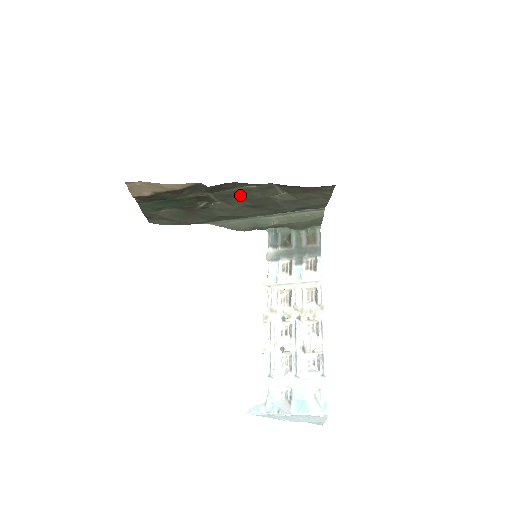
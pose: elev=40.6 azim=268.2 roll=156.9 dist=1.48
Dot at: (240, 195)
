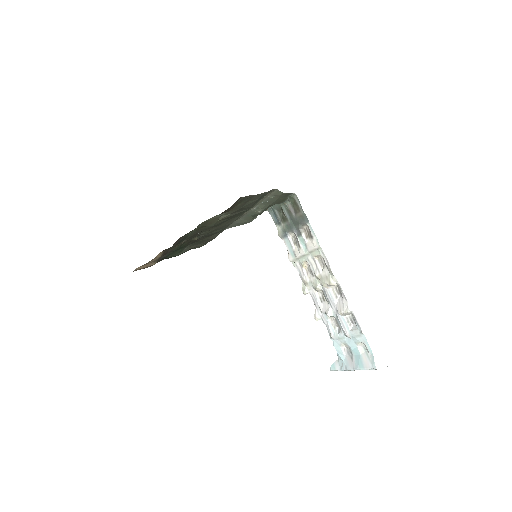
Dot at: occluded
